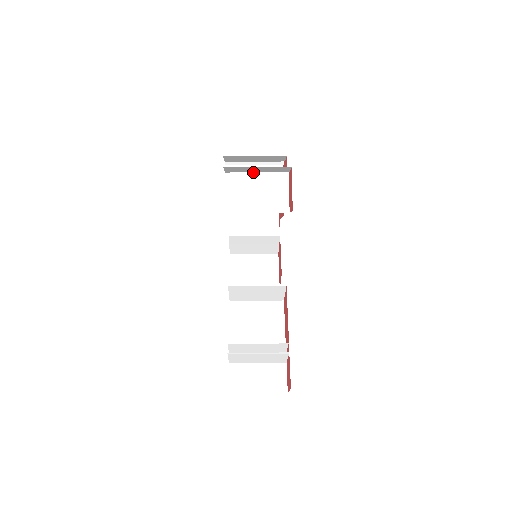
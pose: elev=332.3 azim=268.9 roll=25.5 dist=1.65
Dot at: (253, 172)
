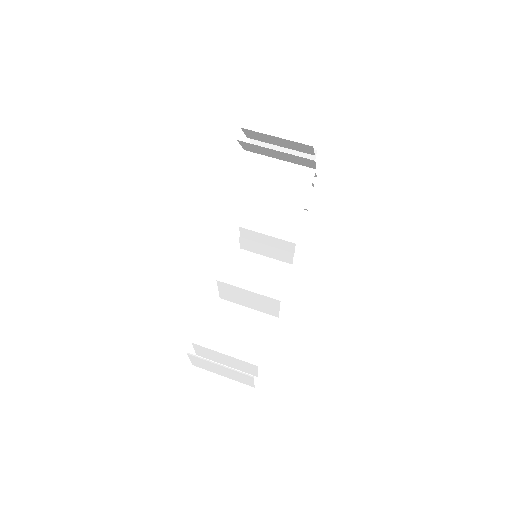
Dot at: (275, 158)
